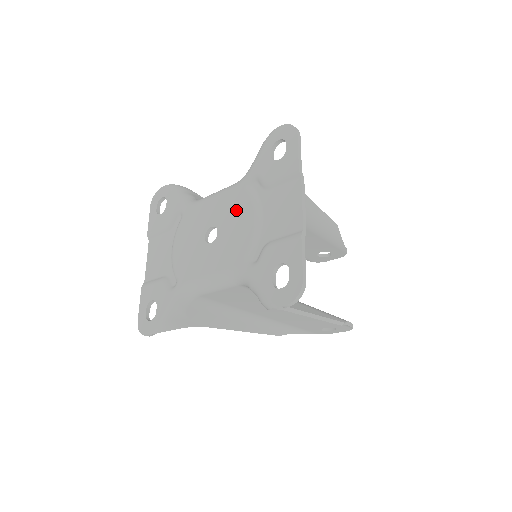
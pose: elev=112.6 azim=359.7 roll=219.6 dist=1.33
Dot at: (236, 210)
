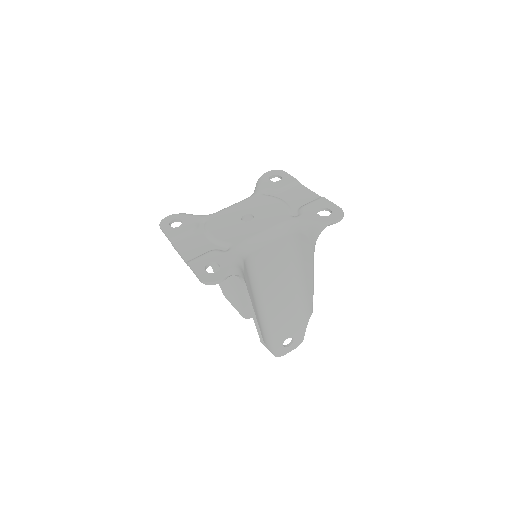
Dot at: (262, 203)
